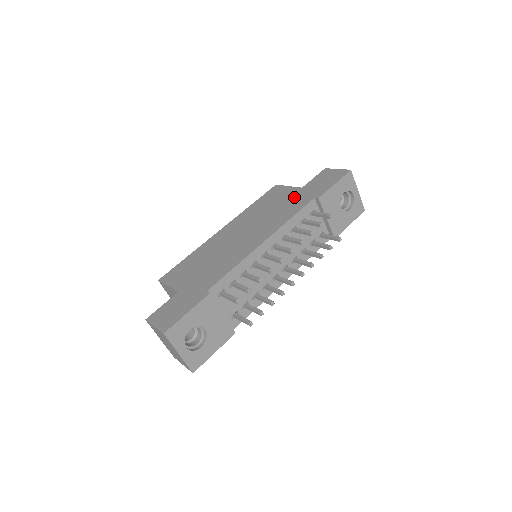
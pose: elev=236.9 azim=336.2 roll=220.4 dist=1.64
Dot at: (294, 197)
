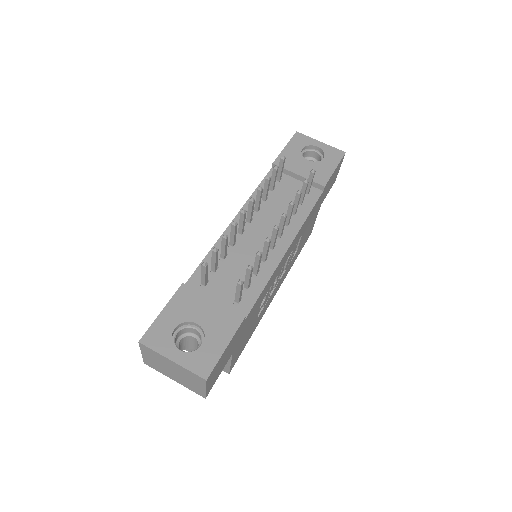
Dot at: occluded
